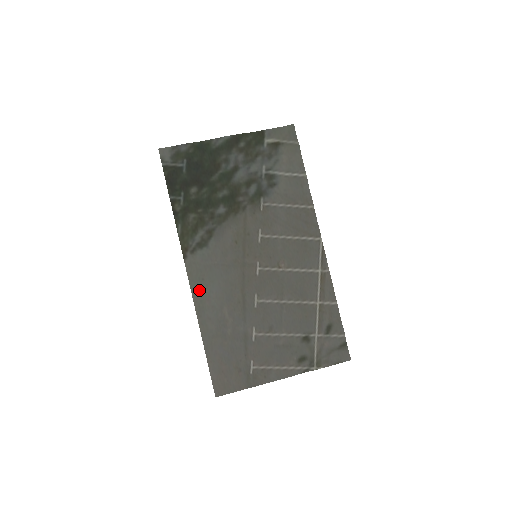
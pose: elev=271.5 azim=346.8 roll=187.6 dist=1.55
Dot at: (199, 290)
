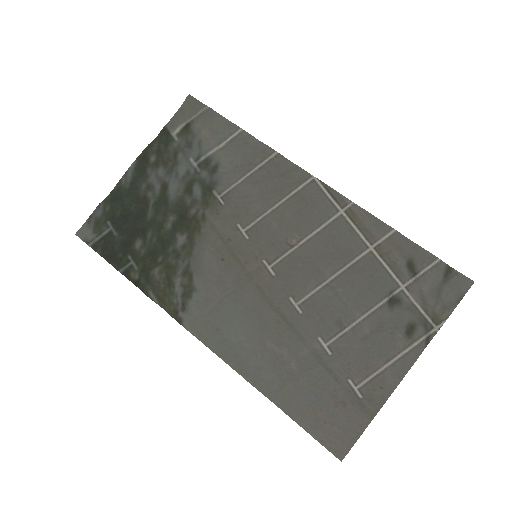
Dot at: (222, 345)
